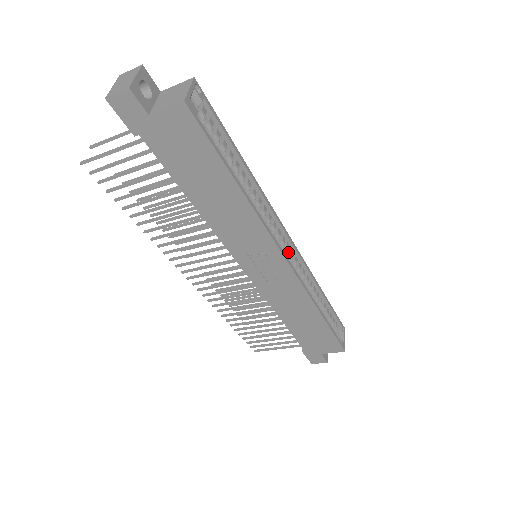
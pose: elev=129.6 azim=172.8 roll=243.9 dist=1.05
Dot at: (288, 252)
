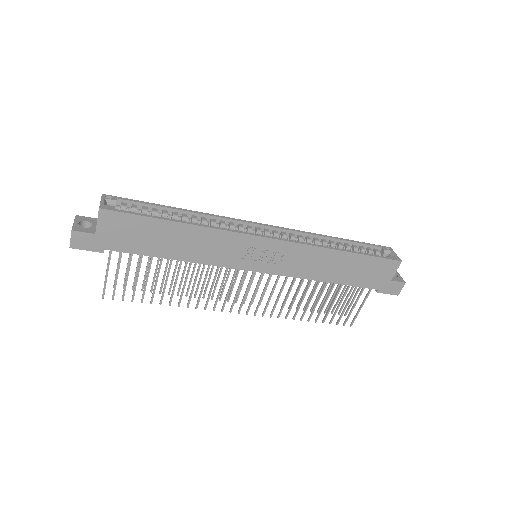
Dot at: (272, 234)
